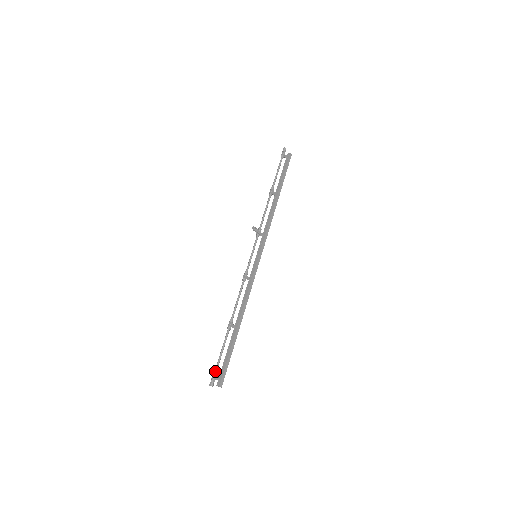
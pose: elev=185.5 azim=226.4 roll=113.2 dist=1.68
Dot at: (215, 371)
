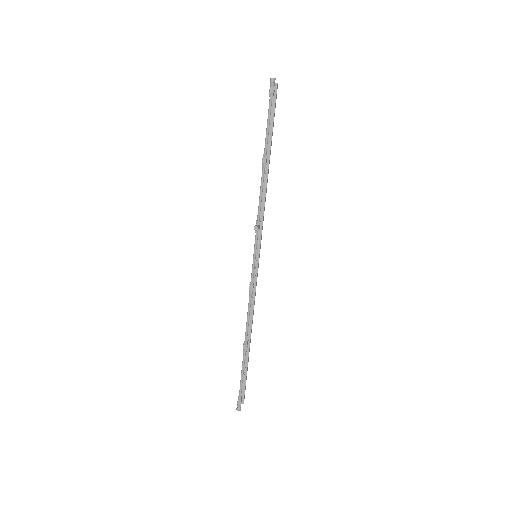
Dot at: (240, 397)
